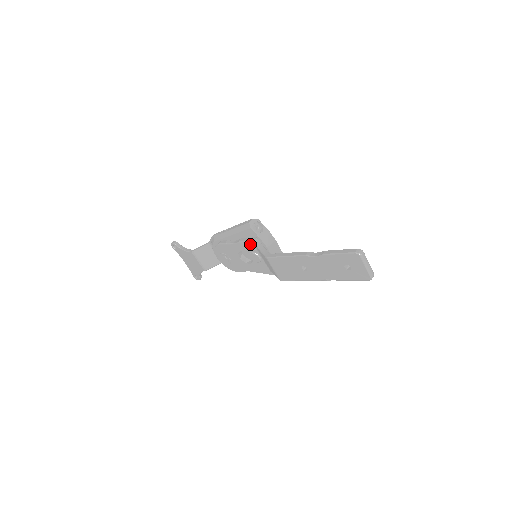
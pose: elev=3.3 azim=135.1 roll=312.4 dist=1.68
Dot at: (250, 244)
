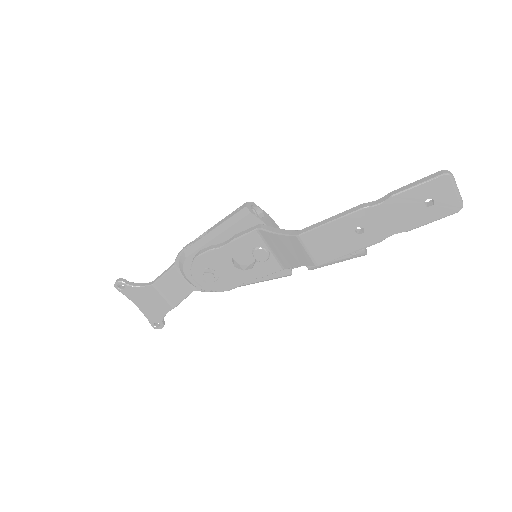
Dot at: (253, 236)
